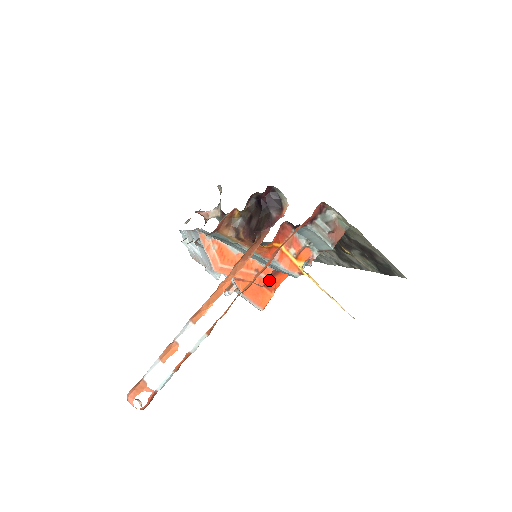
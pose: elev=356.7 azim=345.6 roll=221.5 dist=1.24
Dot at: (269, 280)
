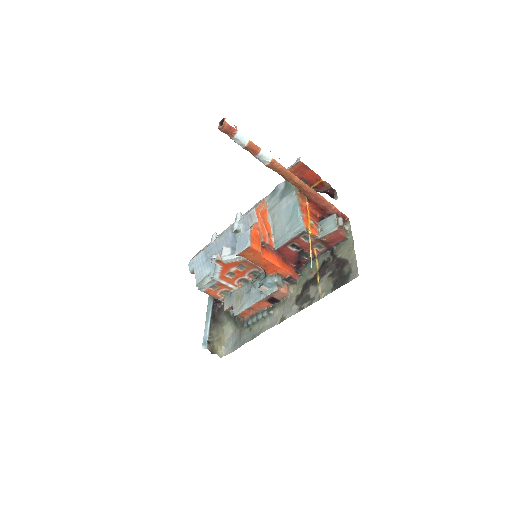
Dot at: (266, 248)
